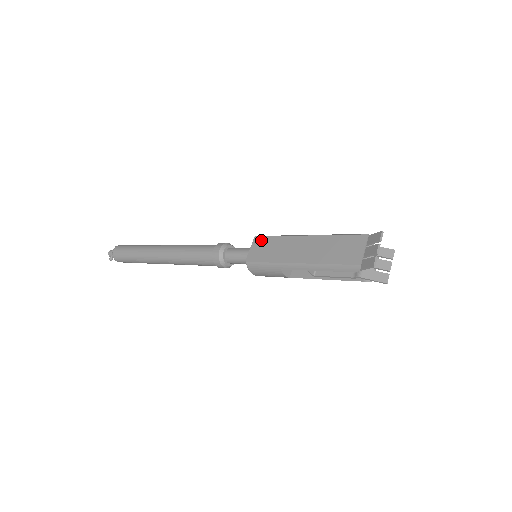
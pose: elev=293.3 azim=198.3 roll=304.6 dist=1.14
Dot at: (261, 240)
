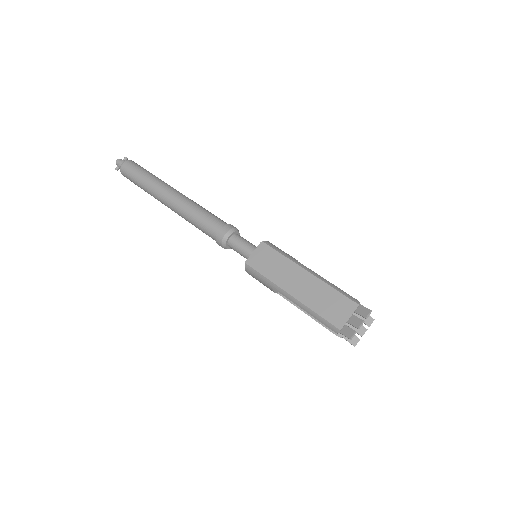
Dot at: (266, 249)
